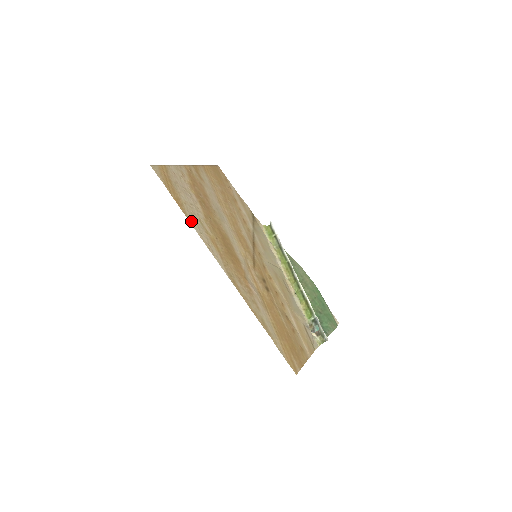
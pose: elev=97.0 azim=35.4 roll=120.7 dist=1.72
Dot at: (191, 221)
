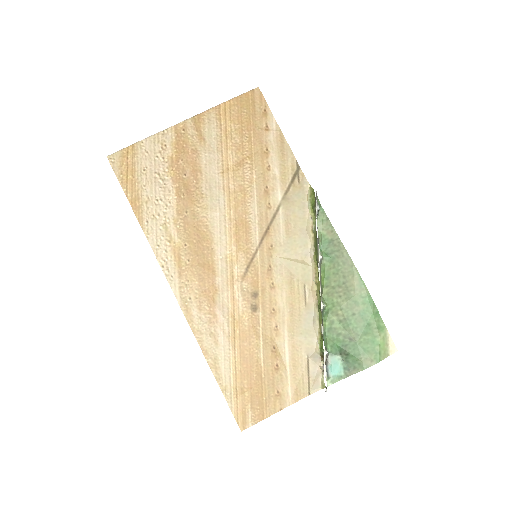
Dot at: (147, 230)
